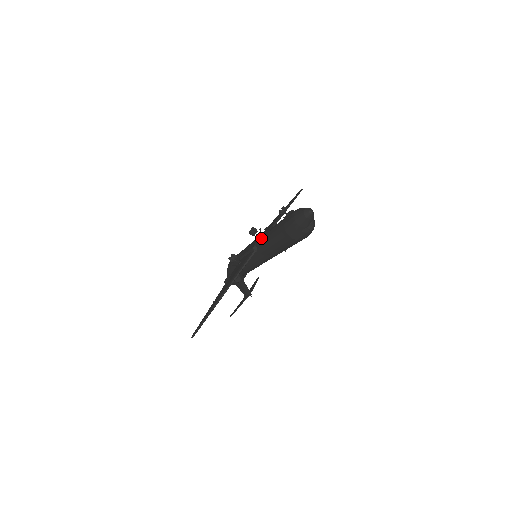
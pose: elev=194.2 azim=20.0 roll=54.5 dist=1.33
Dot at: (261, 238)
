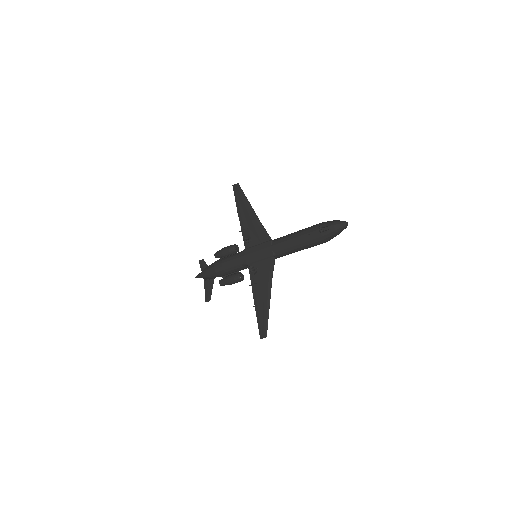
Dot at: (282, 247)
